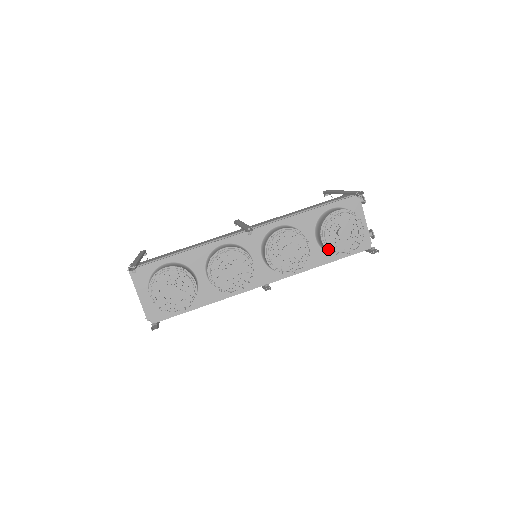
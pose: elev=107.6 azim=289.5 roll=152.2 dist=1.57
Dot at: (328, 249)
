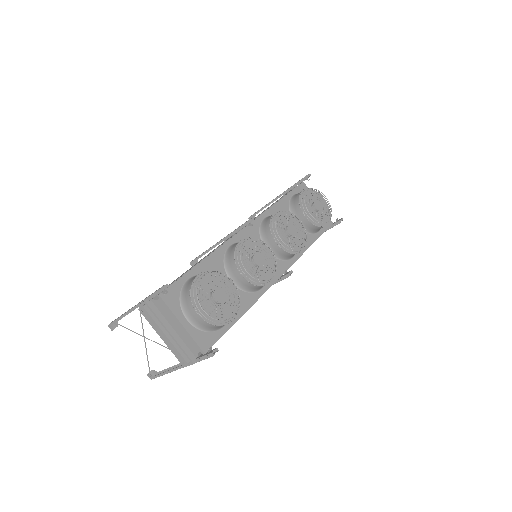
Dot at: (313, 224)
